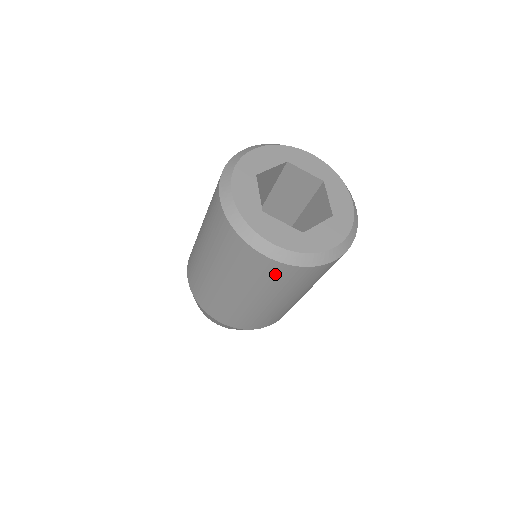
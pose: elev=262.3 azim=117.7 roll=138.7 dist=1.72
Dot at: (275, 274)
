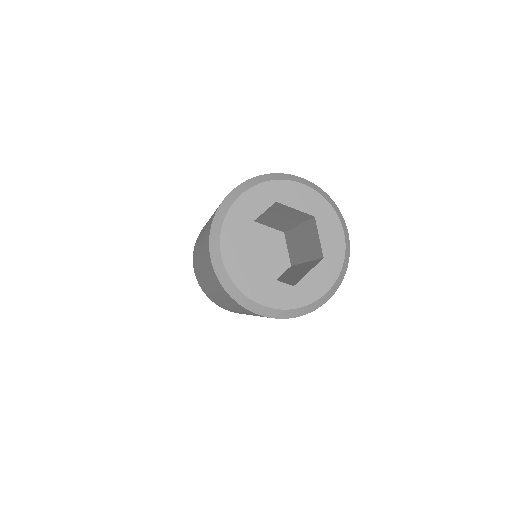
Dot at: occluded
